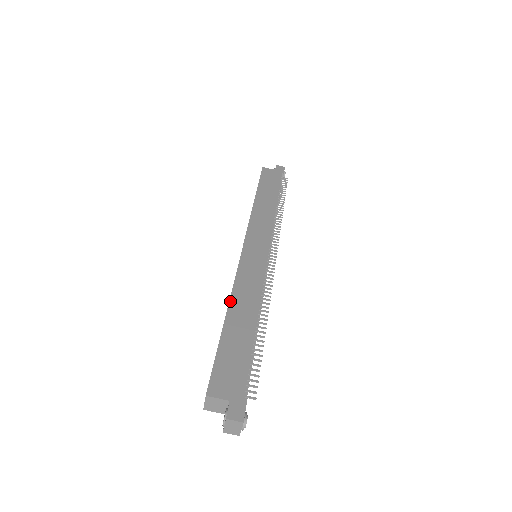
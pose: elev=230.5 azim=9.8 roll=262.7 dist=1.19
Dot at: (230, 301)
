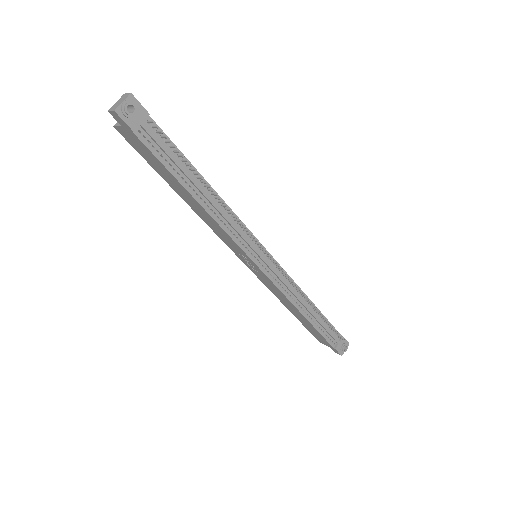
Dot at: occluded
